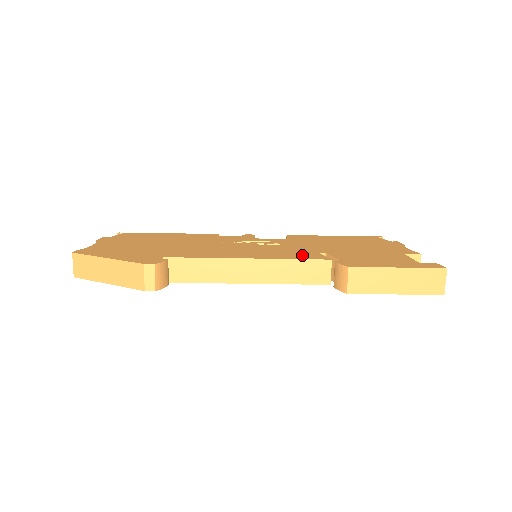
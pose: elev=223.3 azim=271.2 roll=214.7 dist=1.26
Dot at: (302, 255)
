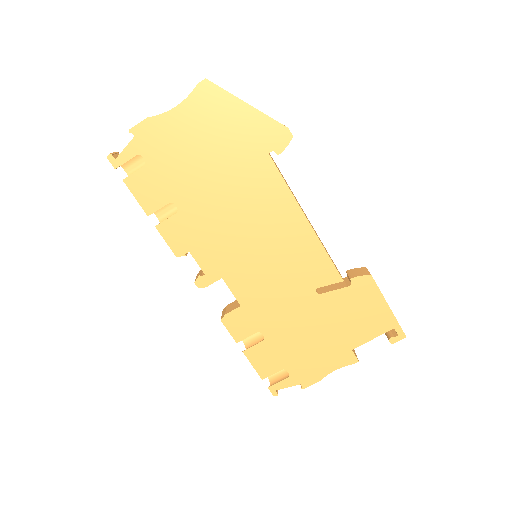
Dot at: occluded
